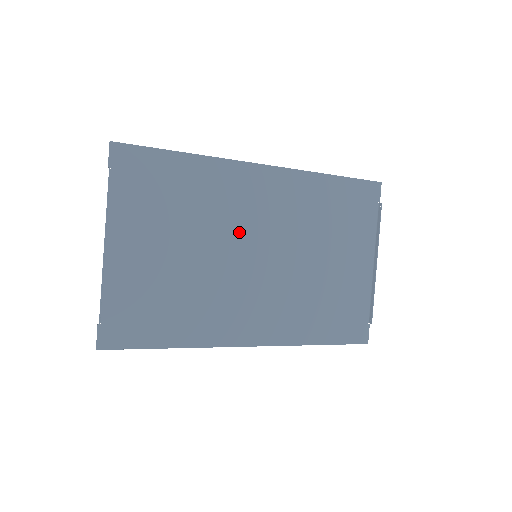
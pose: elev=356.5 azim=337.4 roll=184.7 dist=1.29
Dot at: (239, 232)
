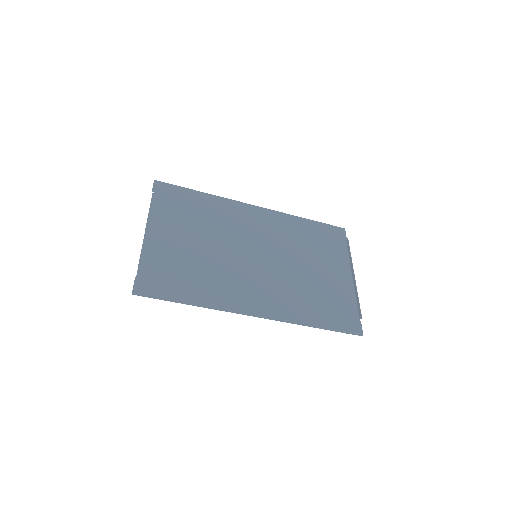
Dot at: (242, 240)
